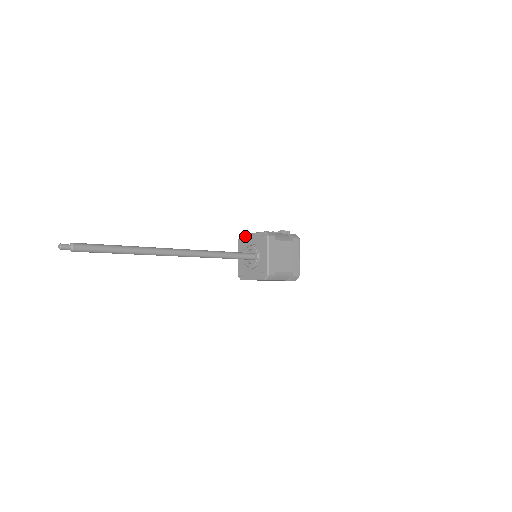
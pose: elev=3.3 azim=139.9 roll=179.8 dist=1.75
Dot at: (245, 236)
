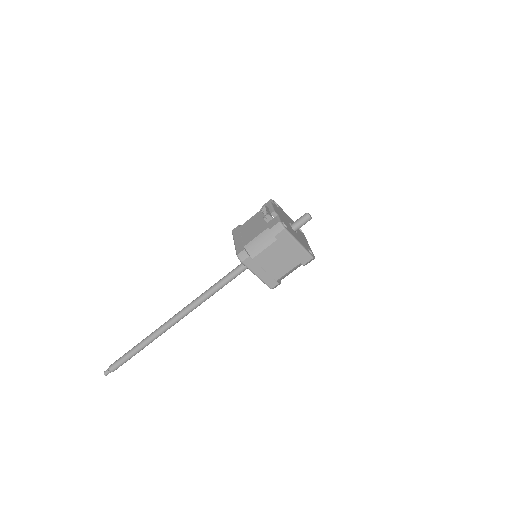
Dot at: occluded
